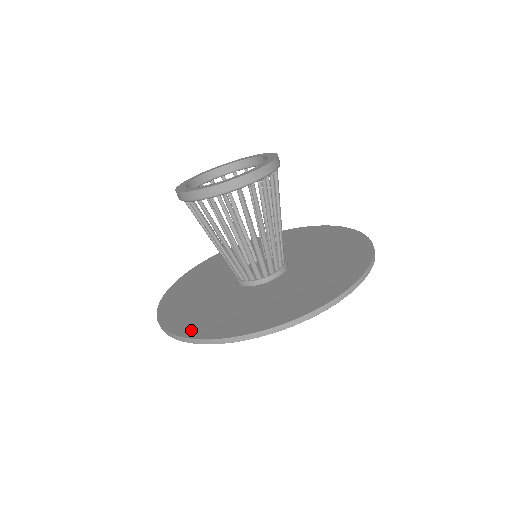
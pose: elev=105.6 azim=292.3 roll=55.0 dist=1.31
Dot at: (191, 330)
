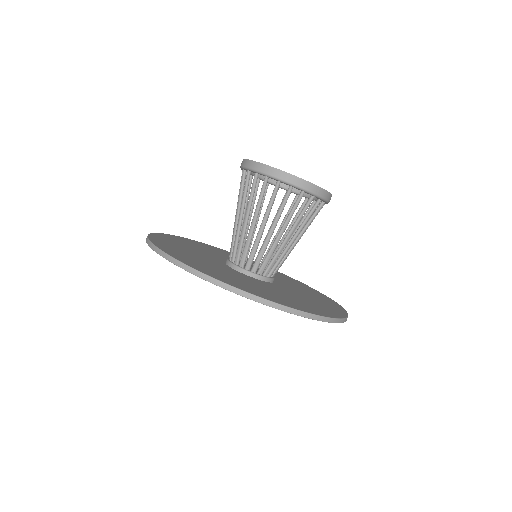
Dot at: (172, 253)
